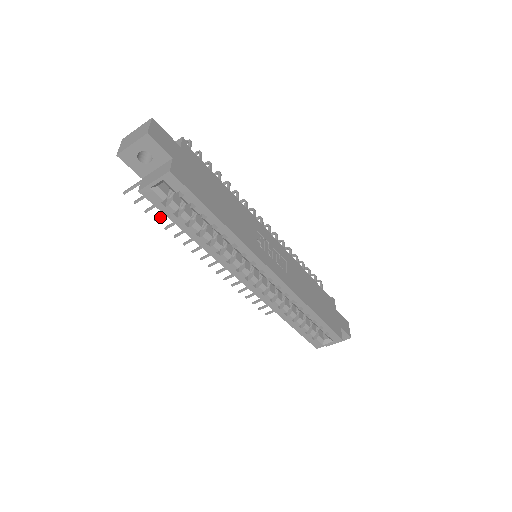
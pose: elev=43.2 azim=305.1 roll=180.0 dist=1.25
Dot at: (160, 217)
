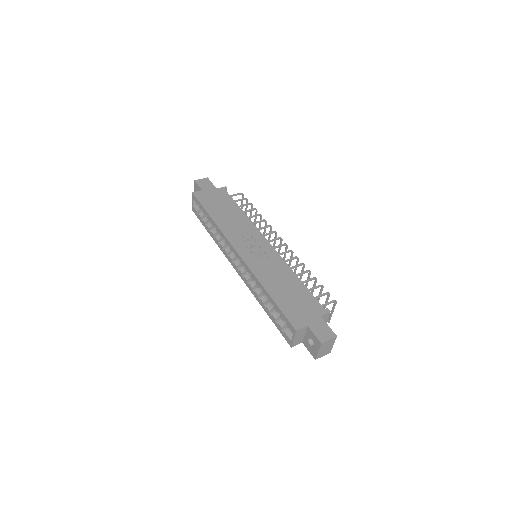
Dot at: occluded
